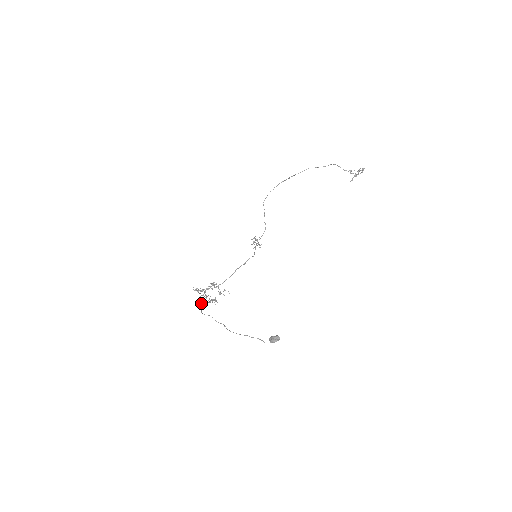
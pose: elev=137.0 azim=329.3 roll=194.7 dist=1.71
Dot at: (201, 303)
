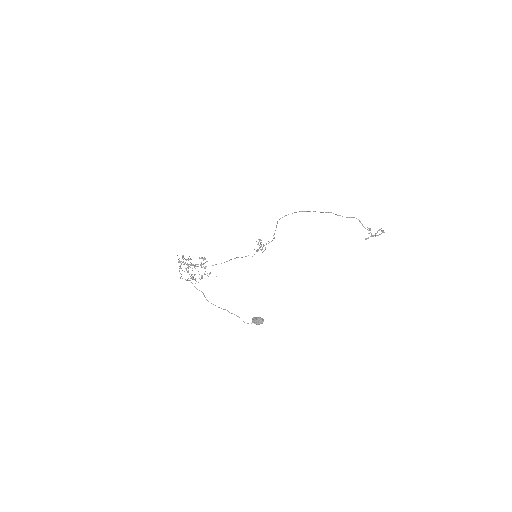
Dot at: occluded
